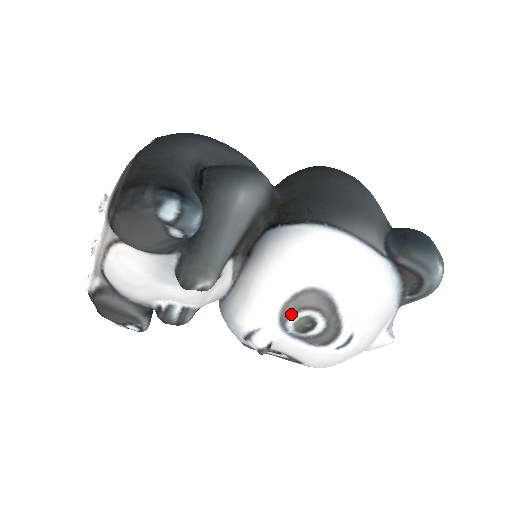
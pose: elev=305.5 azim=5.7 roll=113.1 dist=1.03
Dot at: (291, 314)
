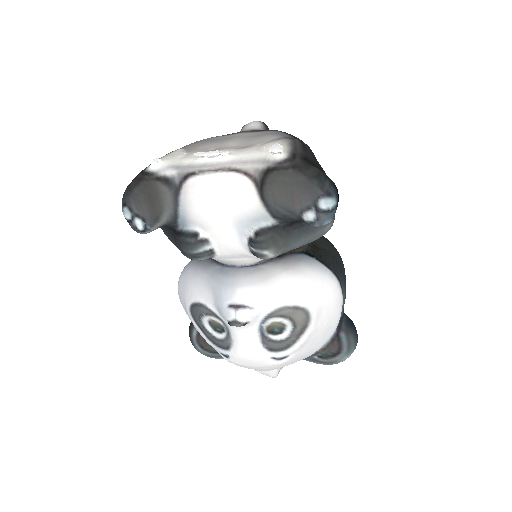
Dot at: (280, 316)
